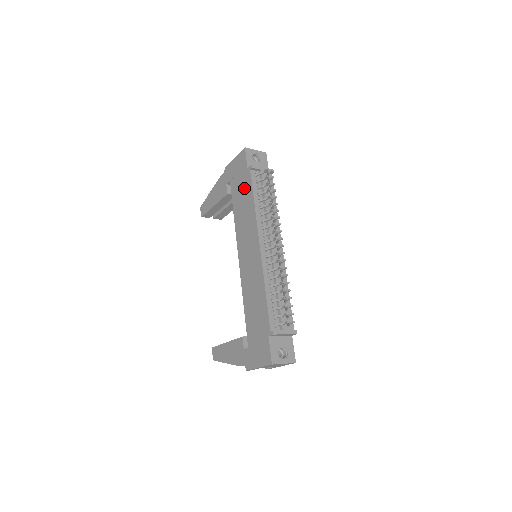
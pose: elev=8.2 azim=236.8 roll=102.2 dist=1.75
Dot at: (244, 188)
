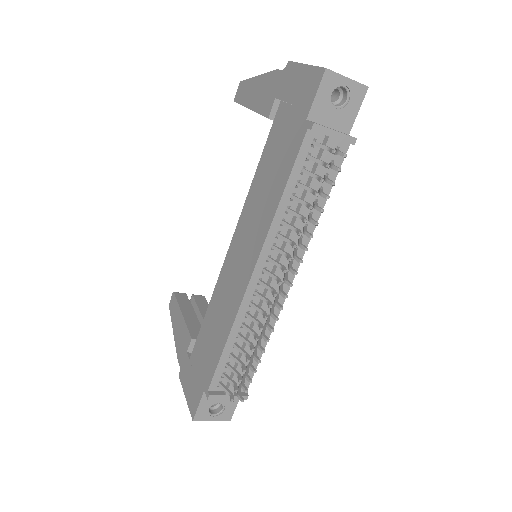
Dot at: (285, 149)
